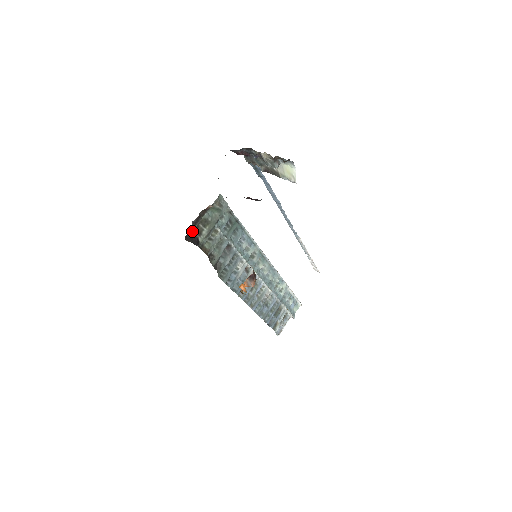
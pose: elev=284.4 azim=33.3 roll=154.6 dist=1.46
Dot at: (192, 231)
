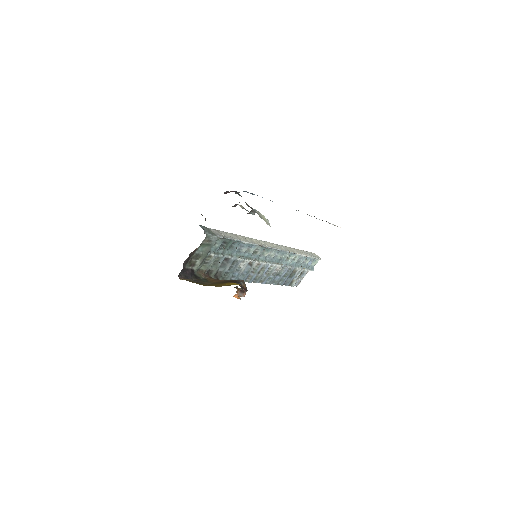
Dot at: (185, 267)
